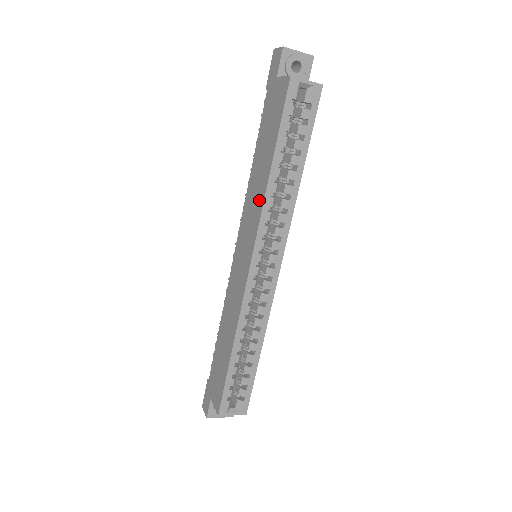
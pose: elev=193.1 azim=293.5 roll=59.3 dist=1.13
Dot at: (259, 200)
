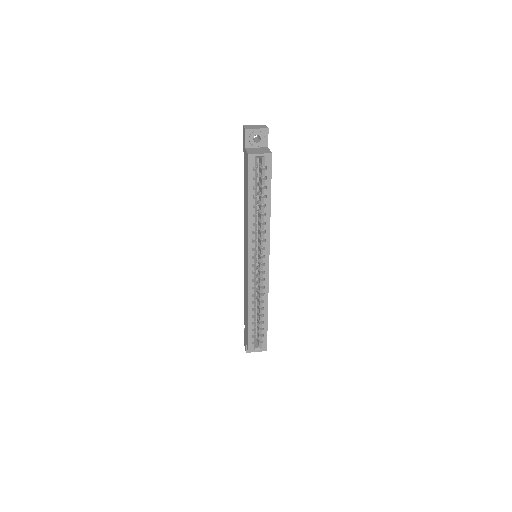
Dot at: (247, 227)
